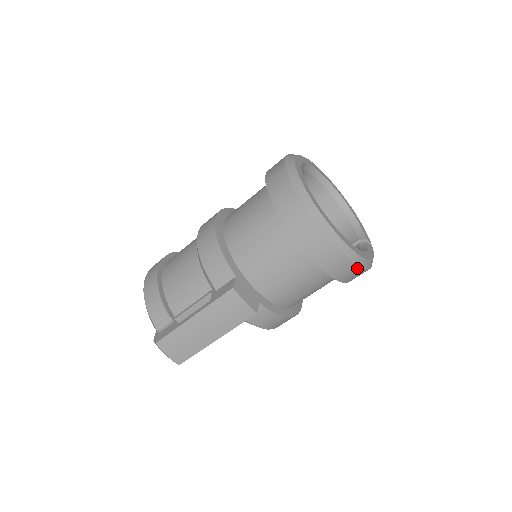
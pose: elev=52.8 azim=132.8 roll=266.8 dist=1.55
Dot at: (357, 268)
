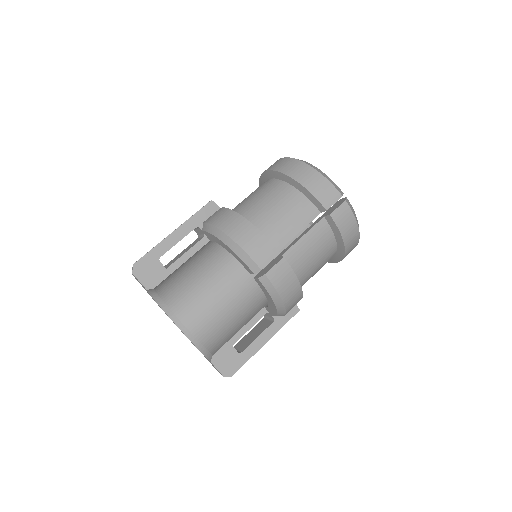
Dot at: (294, 161)
